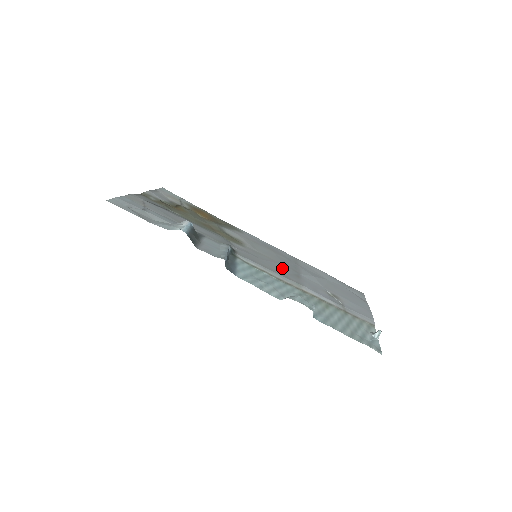
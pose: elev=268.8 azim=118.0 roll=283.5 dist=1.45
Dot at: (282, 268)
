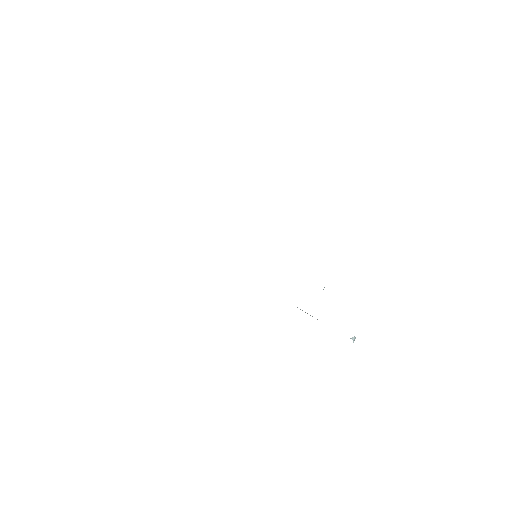
Dot at: occluded
